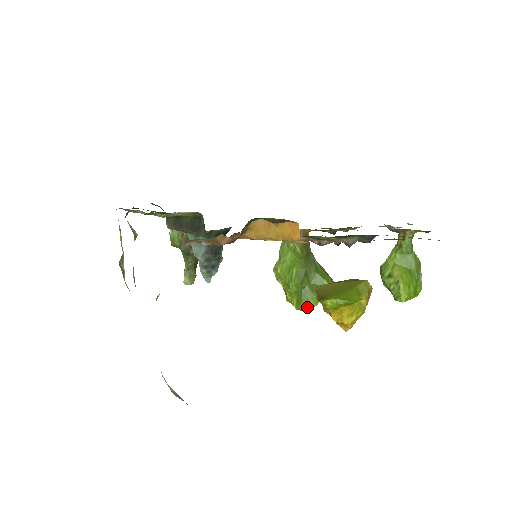
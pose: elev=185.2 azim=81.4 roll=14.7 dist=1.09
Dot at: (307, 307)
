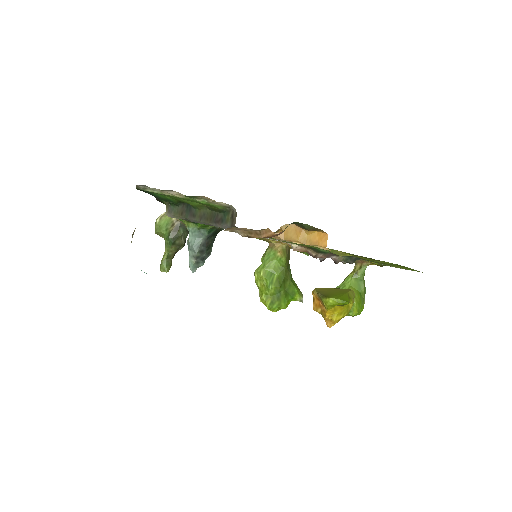
Dot at: (278, 308)
